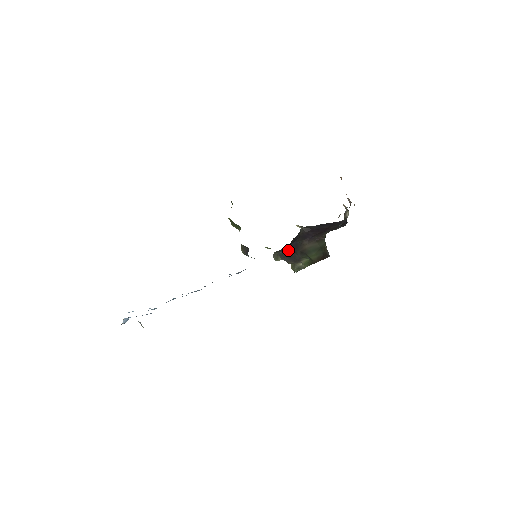
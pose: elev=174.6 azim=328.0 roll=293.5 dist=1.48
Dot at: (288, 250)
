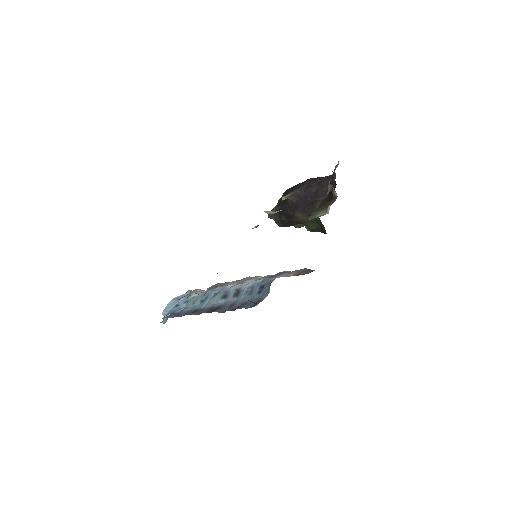
Dot at: (282, 220)
